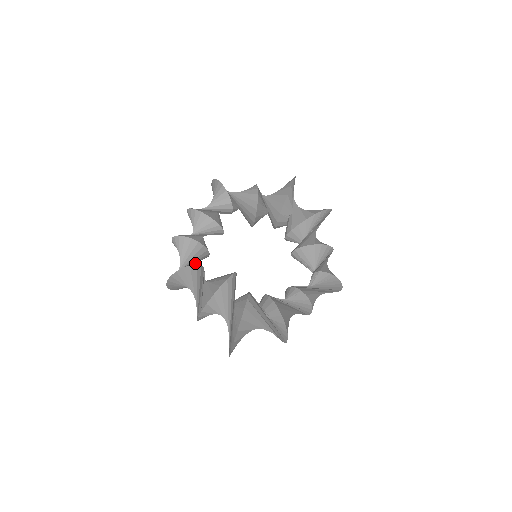
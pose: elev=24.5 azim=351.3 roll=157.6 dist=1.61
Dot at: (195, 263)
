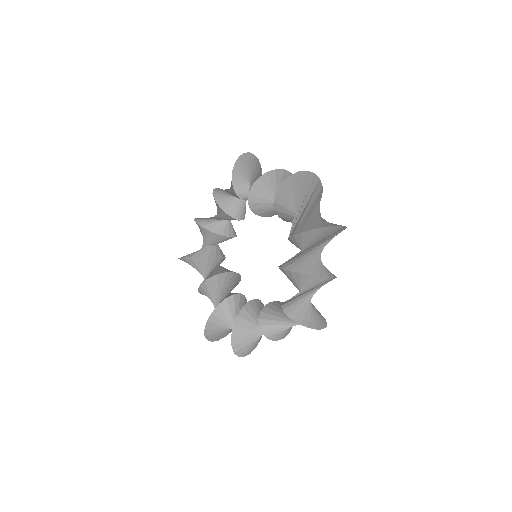
Dot at: (196, 253)
